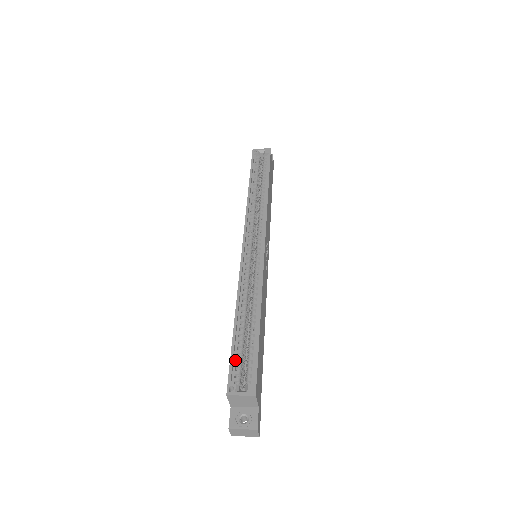
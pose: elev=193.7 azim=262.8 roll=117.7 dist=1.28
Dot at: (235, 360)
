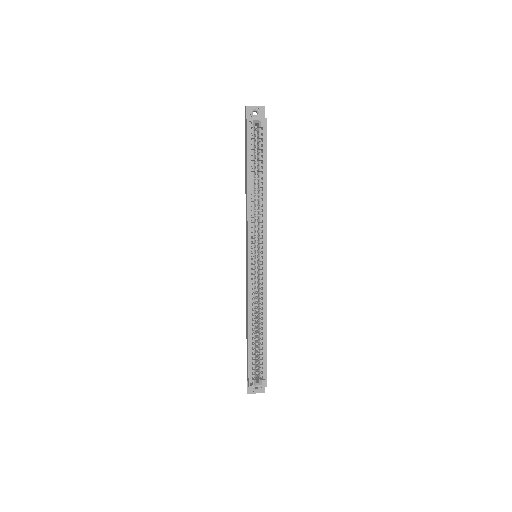
Dot at: (251, 362)
